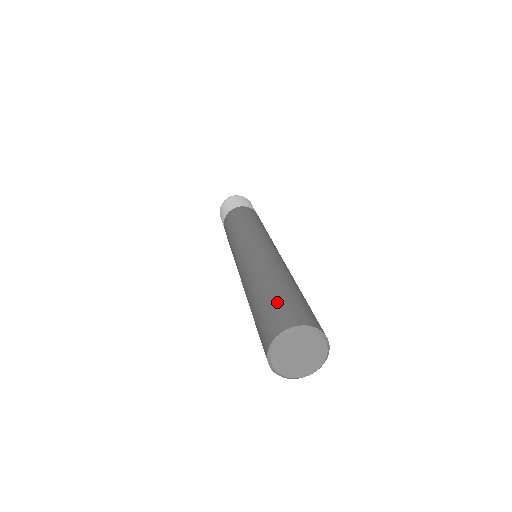
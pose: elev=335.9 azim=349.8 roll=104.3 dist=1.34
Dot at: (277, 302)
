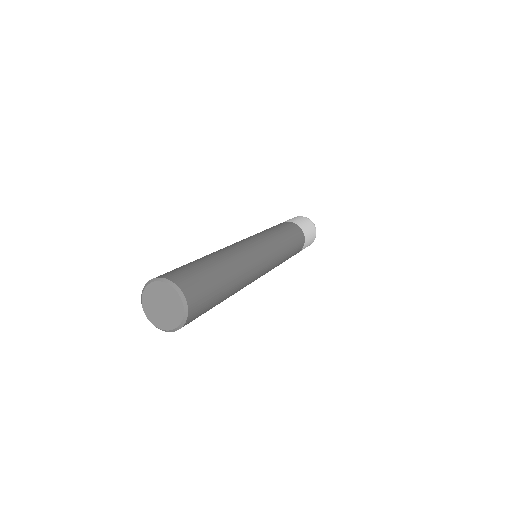
Dot at: occluded
